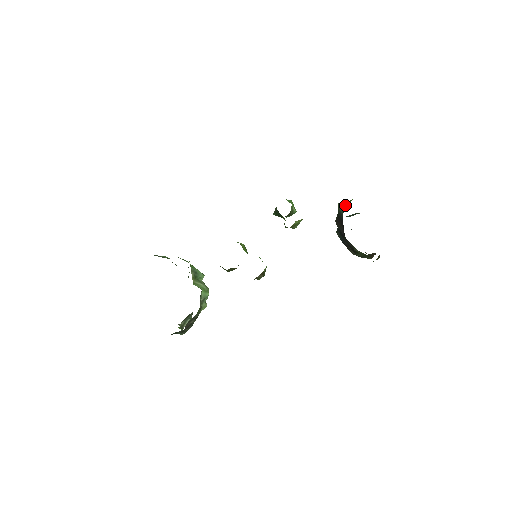
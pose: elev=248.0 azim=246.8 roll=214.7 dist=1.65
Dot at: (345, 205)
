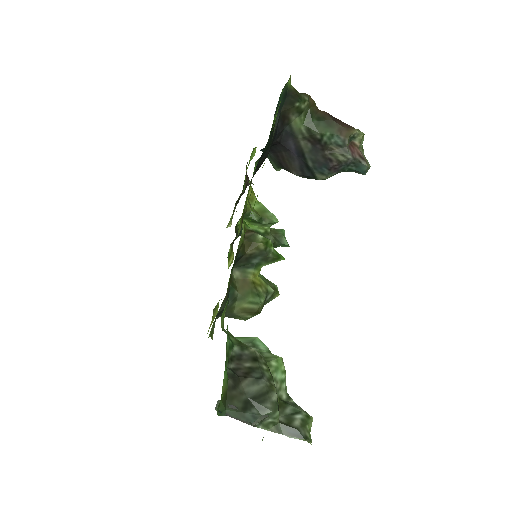
Dot at: occluded
